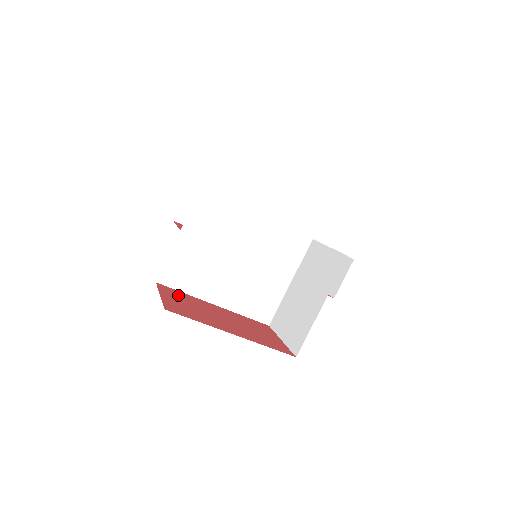
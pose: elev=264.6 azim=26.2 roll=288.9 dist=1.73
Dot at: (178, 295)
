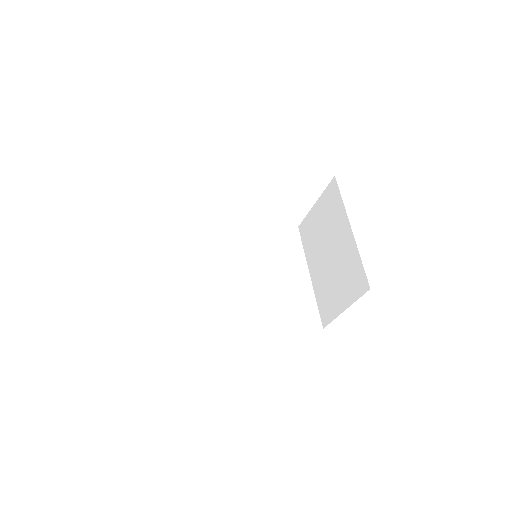
Dot at: occluded
